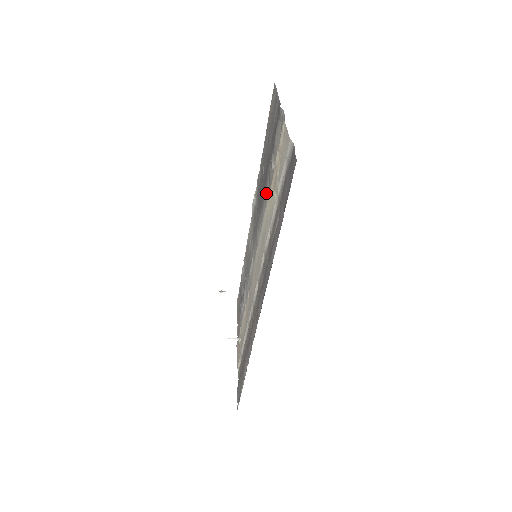
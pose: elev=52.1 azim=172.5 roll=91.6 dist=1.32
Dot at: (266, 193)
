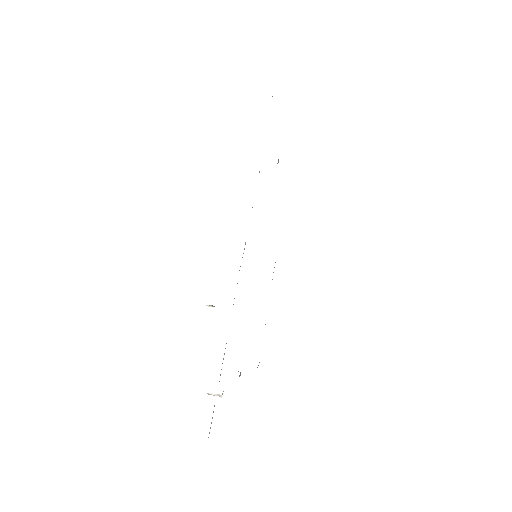
Dot at: occluded
